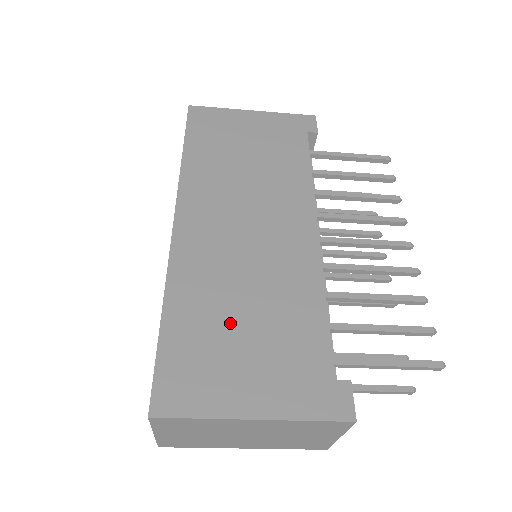
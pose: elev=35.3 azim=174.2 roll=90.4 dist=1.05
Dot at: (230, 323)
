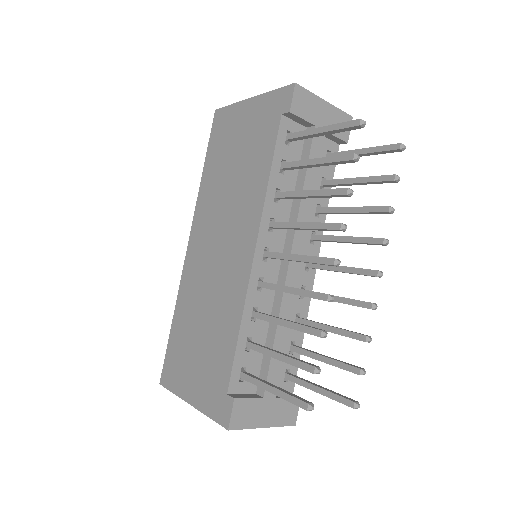
Dot at: (194, 333)
